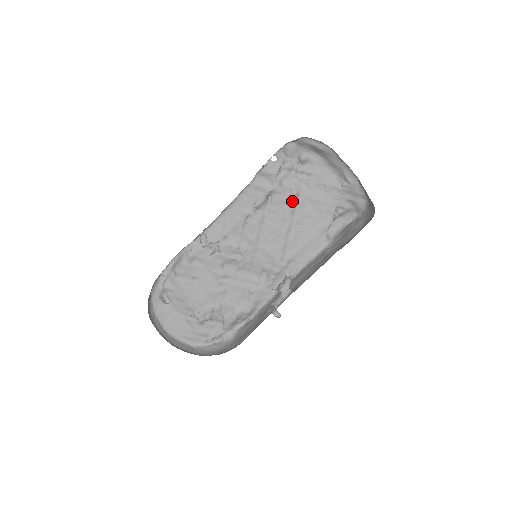
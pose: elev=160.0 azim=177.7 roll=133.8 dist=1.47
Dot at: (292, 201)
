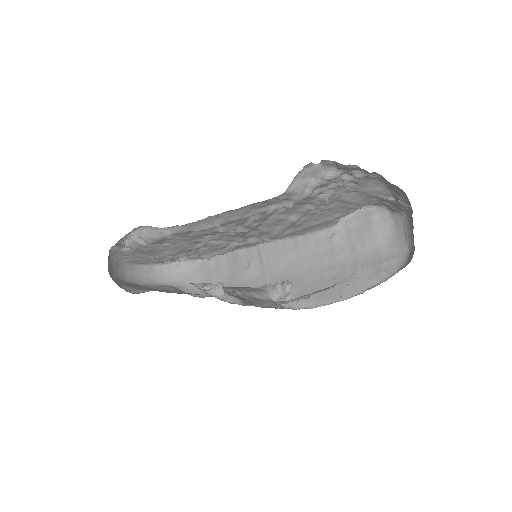
Dot at: (318, 203)
